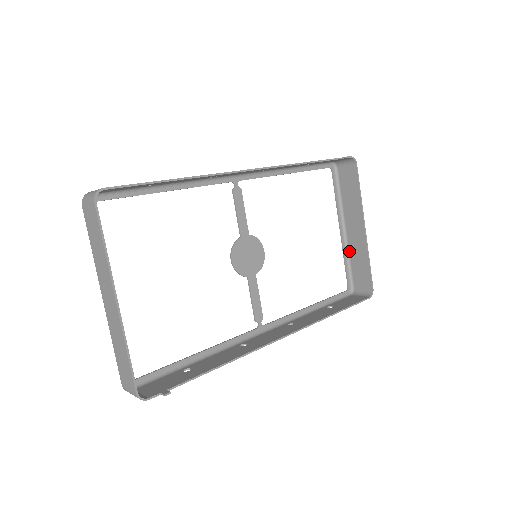
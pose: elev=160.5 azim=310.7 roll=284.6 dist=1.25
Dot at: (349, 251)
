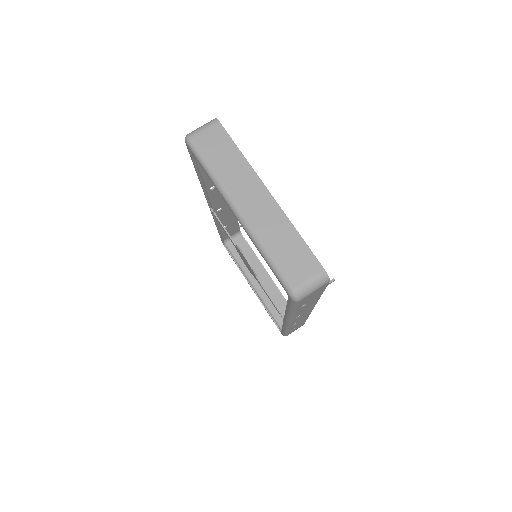
Dot at: (265, 303)
